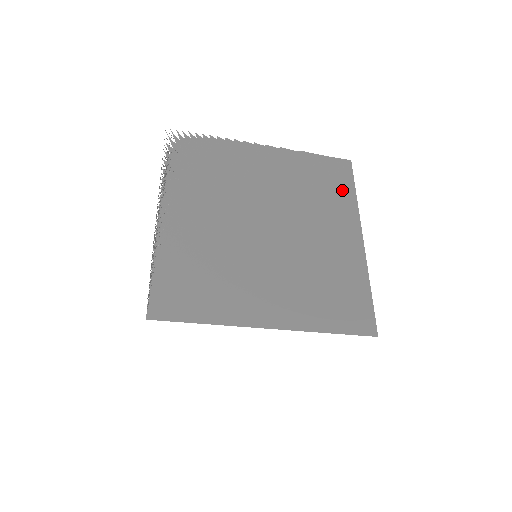
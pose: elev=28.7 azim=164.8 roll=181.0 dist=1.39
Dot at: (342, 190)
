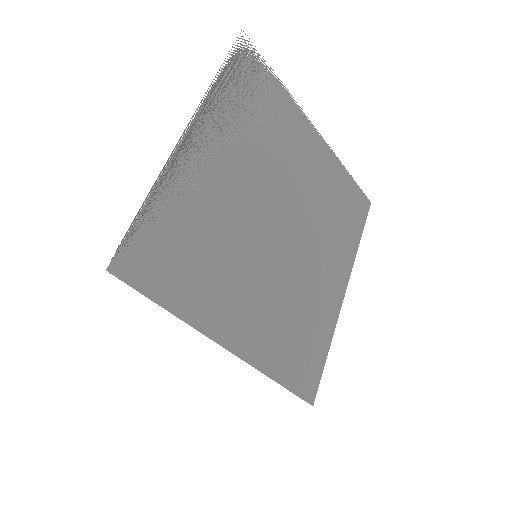
Dot at: (353, 230)
